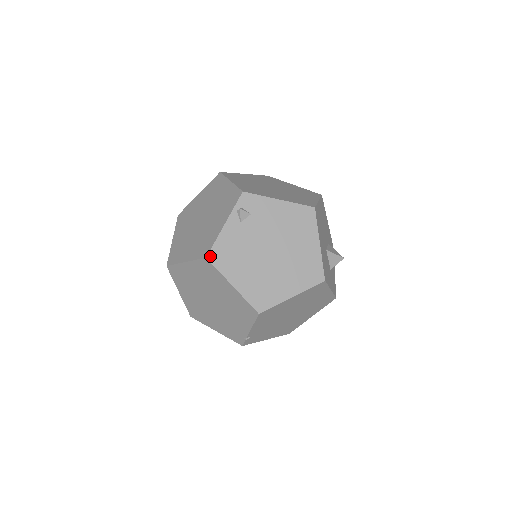
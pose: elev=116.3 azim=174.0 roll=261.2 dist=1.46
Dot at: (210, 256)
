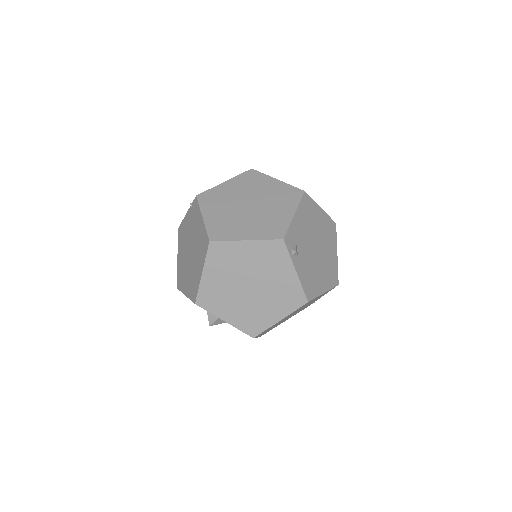
Dot at: (308, 298)
